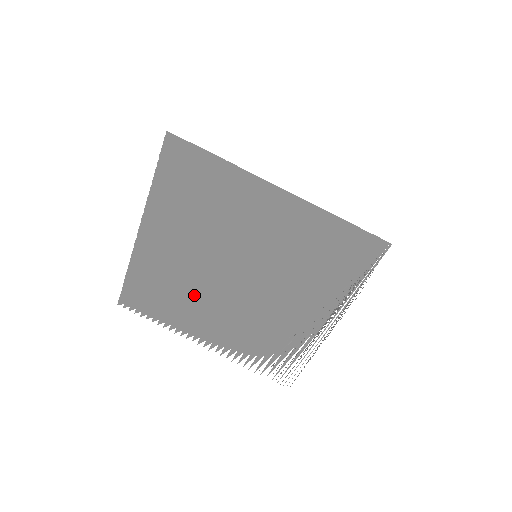
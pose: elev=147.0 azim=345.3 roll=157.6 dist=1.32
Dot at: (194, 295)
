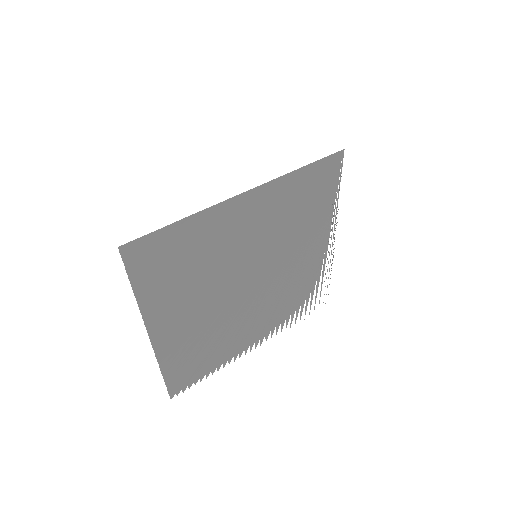
Dot at: (227, 329)
